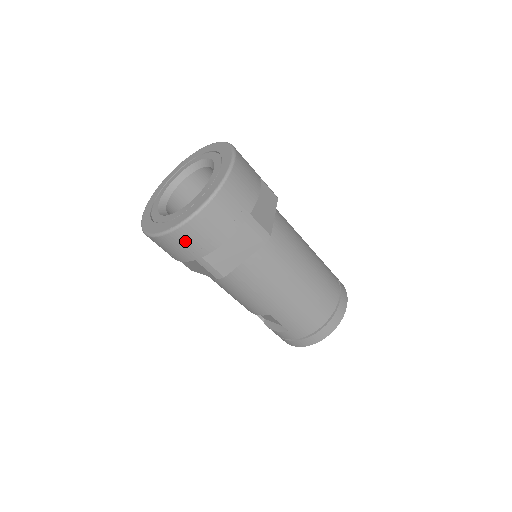
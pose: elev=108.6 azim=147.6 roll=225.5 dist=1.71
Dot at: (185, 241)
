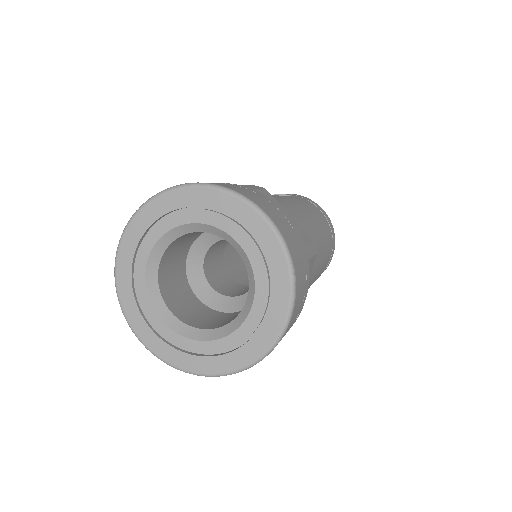
Dot at: occluded
